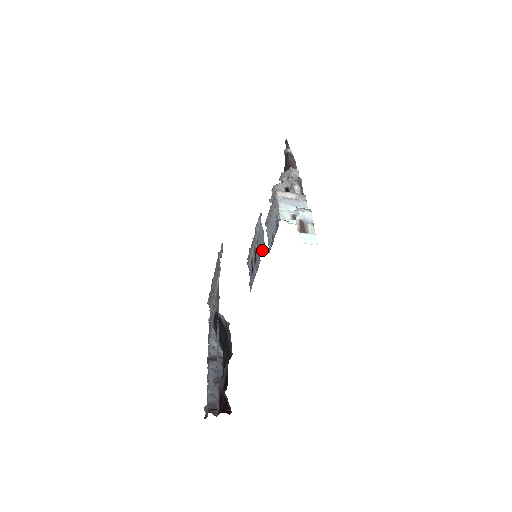
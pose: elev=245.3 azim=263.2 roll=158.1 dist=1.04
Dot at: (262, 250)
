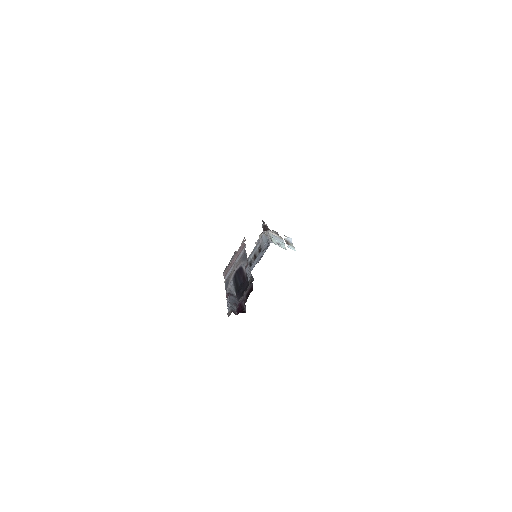
Dot at: (266, 247)
